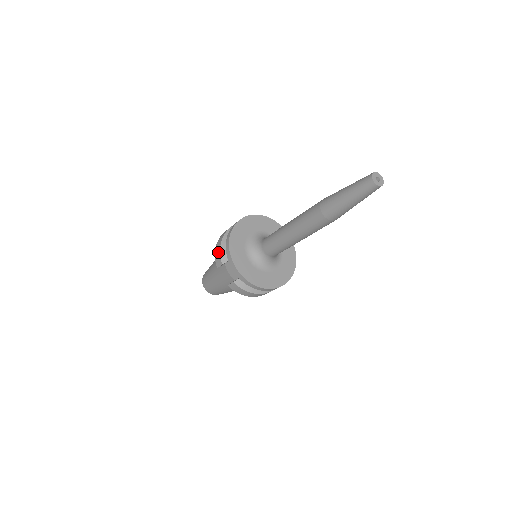
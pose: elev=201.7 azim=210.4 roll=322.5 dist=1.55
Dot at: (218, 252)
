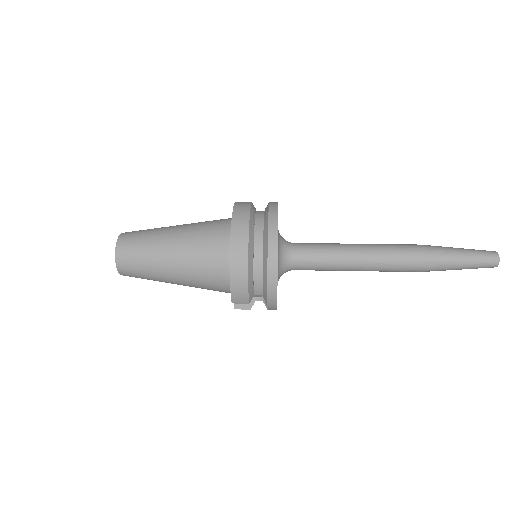
Dot at: (243, 291)
